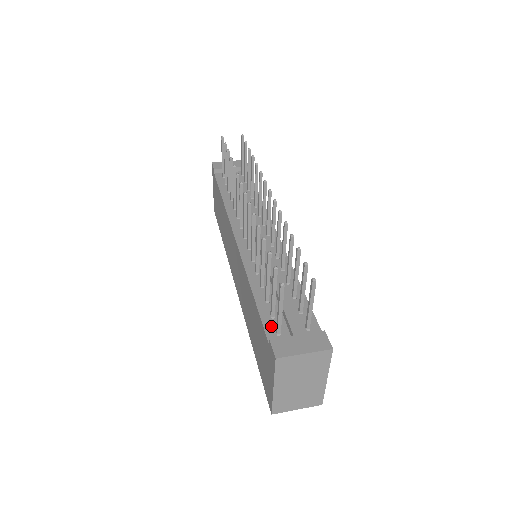
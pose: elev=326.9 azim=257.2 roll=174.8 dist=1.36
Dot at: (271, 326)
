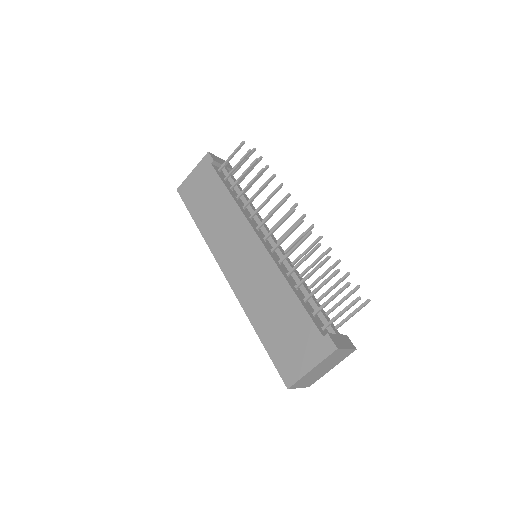
Dot at: (317, 322)
